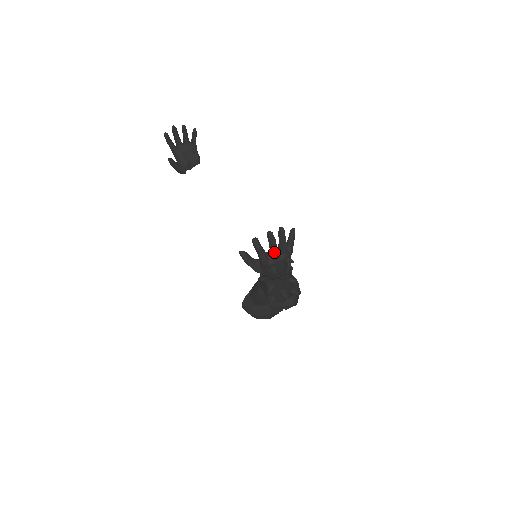
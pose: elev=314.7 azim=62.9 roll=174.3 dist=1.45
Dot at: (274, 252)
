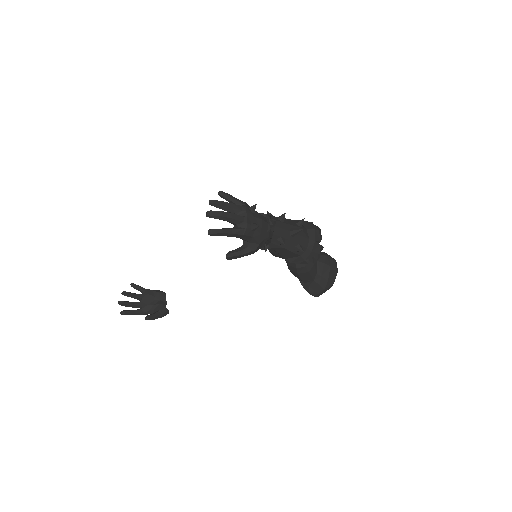
Dot at: (232, 218)
